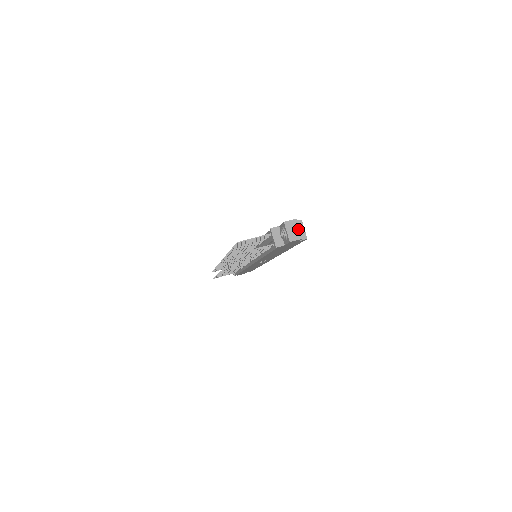
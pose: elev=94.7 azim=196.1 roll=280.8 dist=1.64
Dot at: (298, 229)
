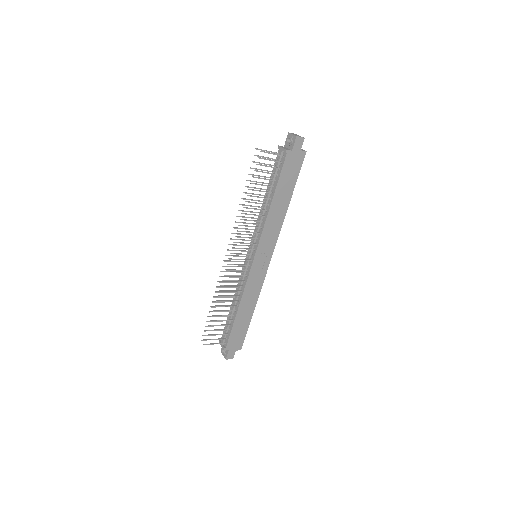
Dot at: occluded
